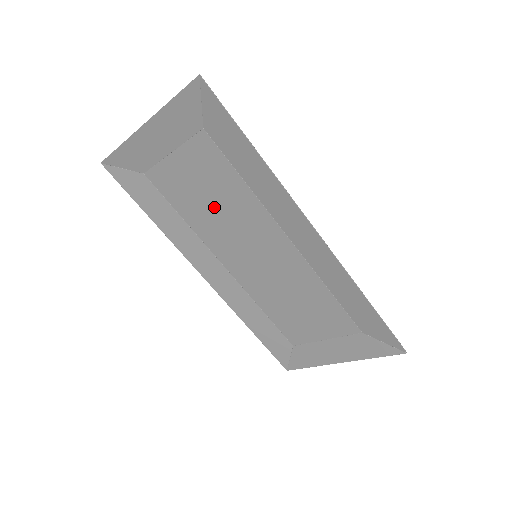
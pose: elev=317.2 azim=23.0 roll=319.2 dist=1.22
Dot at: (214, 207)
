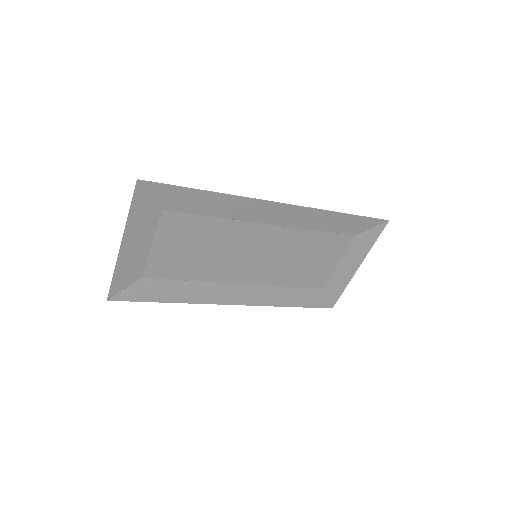
Dot at: (206, 252)
